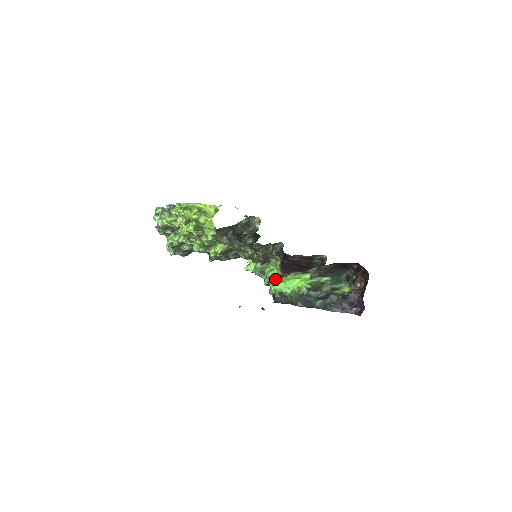
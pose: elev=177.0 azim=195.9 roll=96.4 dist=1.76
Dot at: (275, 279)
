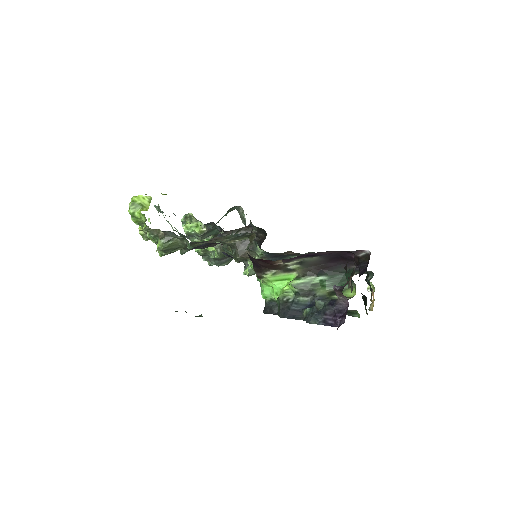
Dot at: (261, 282)
